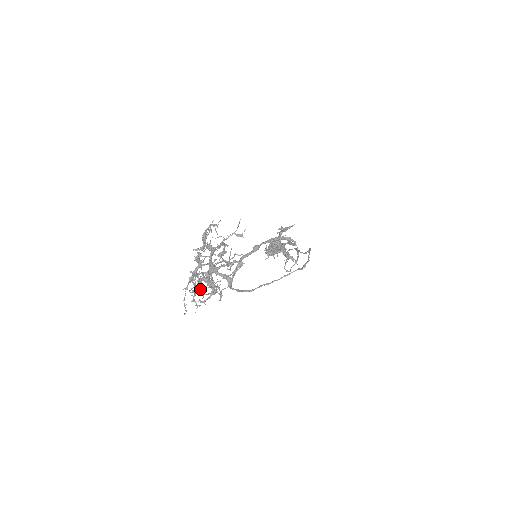
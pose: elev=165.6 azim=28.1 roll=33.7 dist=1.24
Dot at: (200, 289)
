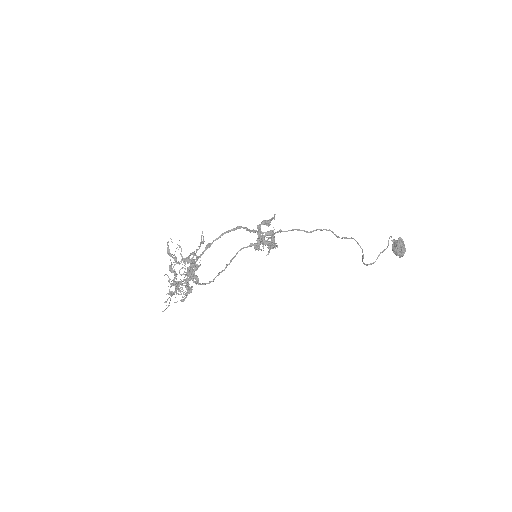
Dot at: (185, 293)
